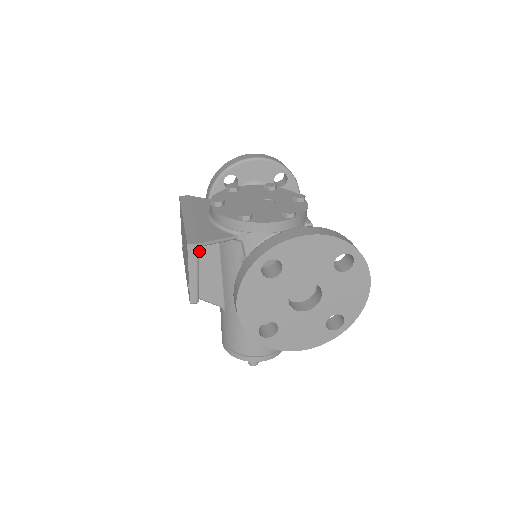
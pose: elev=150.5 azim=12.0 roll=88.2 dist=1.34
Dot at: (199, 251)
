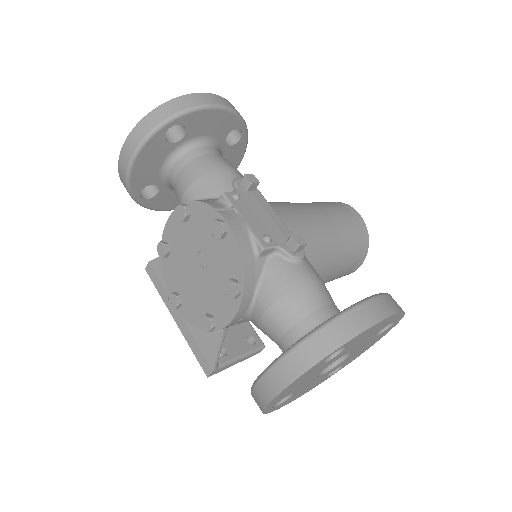
Dot at: occluded
